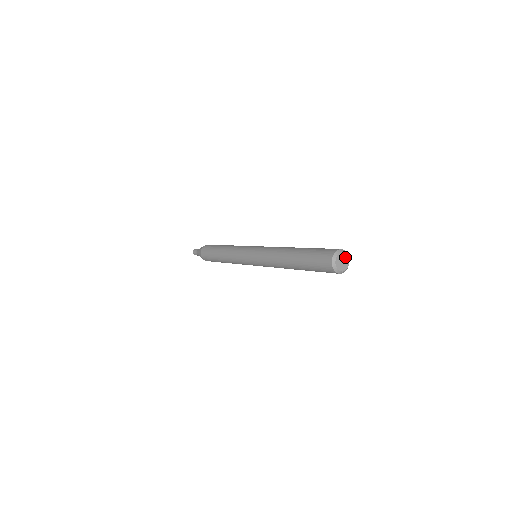
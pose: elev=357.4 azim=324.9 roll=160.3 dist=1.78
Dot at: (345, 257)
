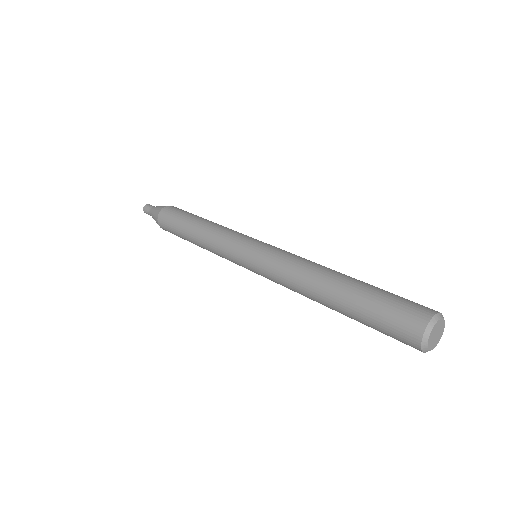
Dot at: (441, 326)
